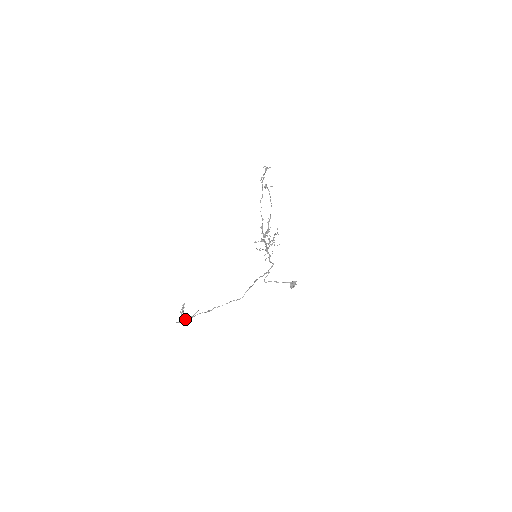
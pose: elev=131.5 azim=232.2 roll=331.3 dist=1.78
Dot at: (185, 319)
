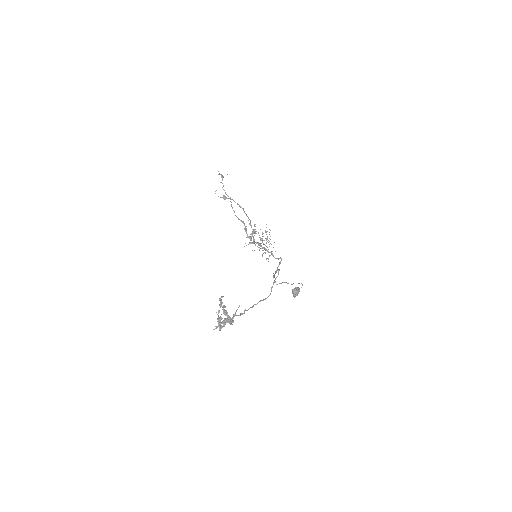
Dot at: (228, 318)
